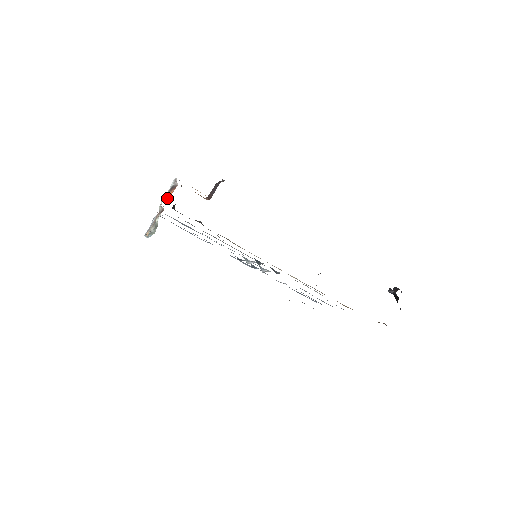
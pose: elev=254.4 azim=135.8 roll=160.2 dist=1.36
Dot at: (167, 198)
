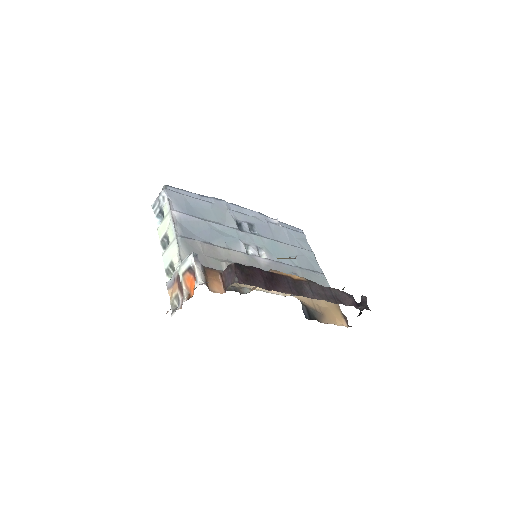
Dot at: (187, 286)
